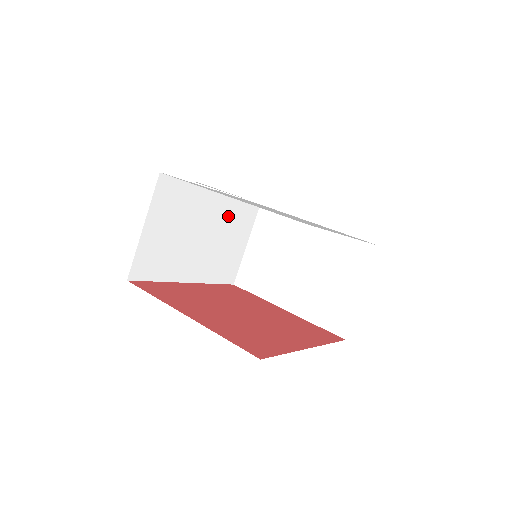
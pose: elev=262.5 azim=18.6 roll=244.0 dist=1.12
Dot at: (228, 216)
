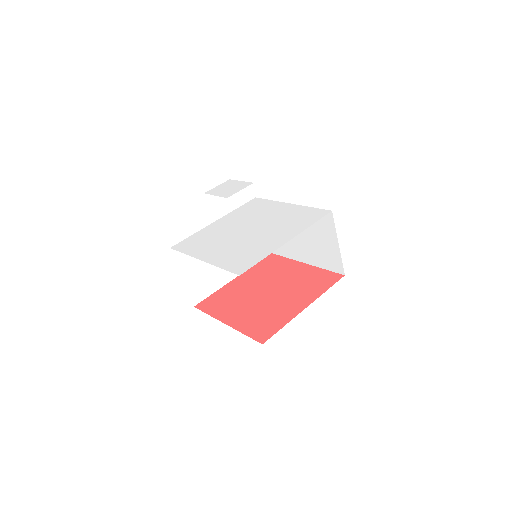
Dot at: occluded
